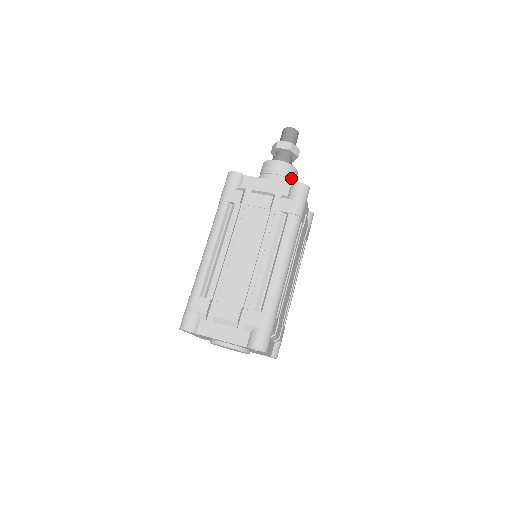
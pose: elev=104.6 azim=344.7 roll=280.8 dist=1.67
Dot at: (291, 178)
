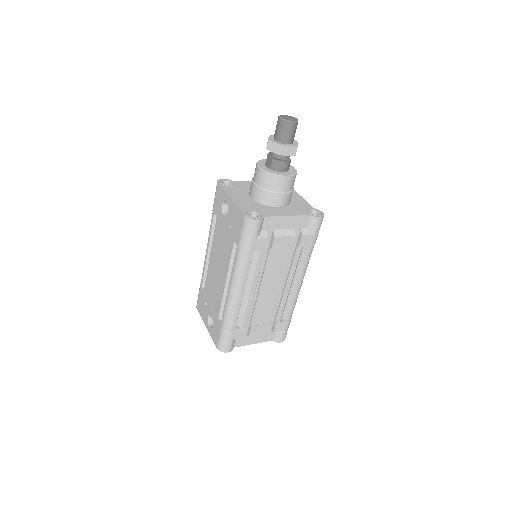
Dot at: (293, 185)
